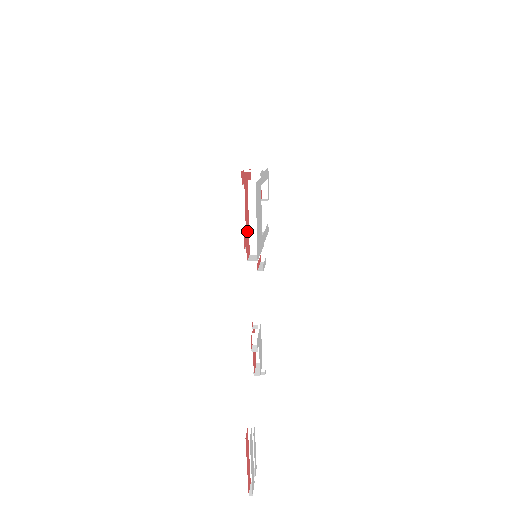
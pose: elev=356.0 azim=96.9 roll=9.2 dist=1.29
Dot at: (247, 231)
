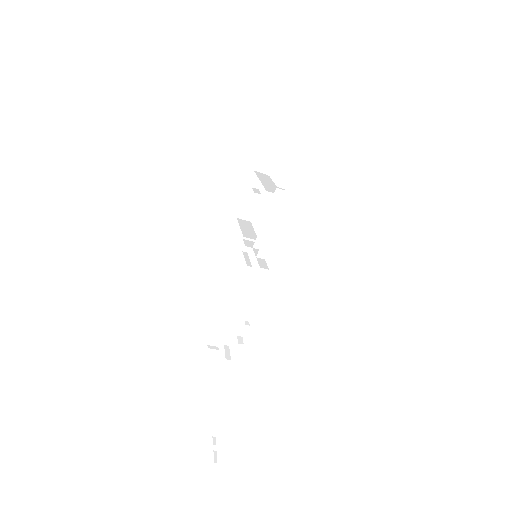
Dot at: occluded
